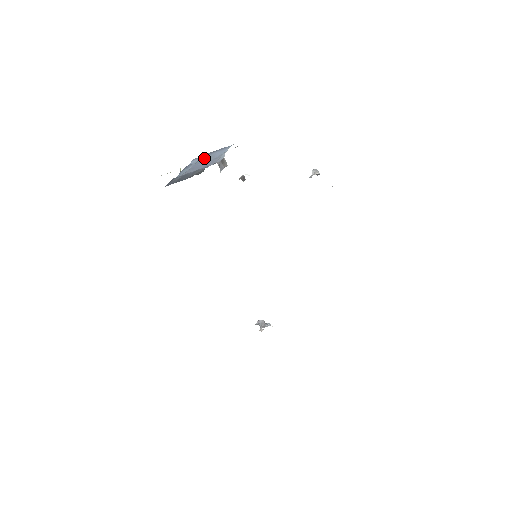
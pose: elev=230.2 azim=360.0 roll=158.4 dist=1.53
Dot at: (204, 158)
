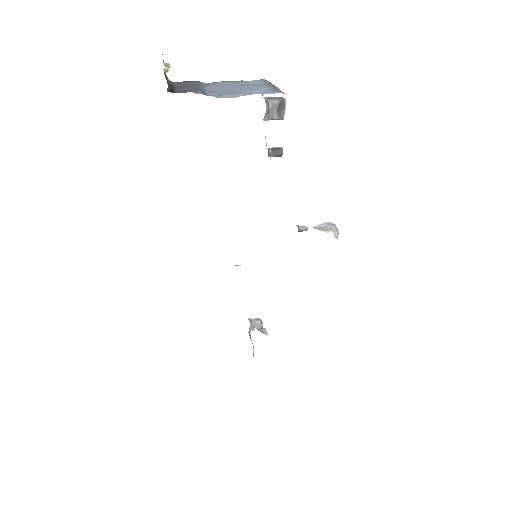
Dot at: (253, 84)
